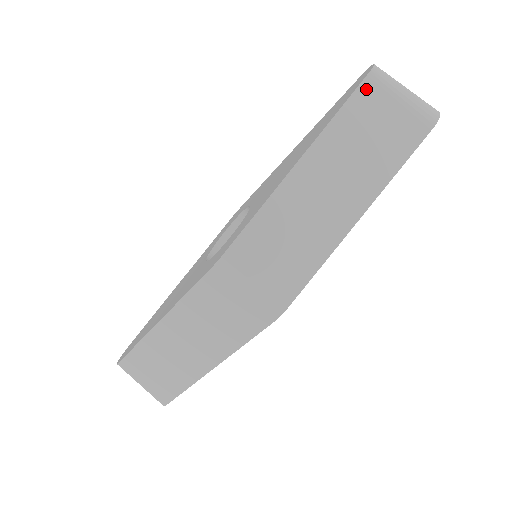
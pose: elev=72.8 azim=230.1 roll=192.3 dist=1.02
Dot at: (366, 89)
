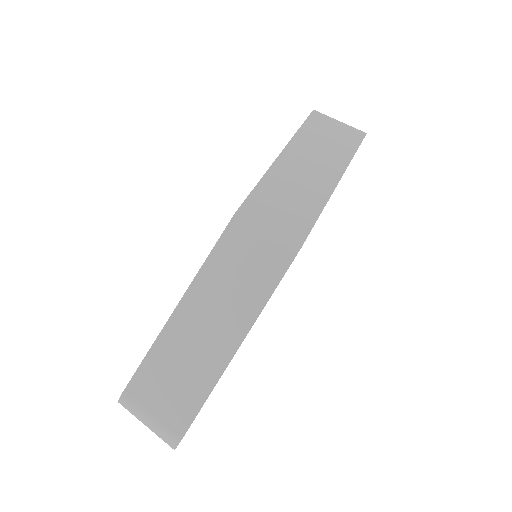
Dot at: (314, 118)
